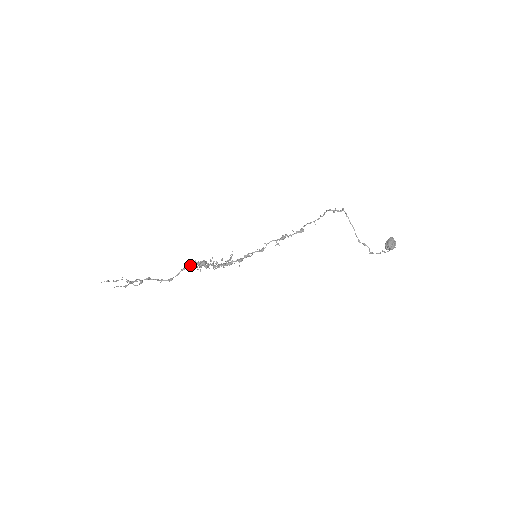
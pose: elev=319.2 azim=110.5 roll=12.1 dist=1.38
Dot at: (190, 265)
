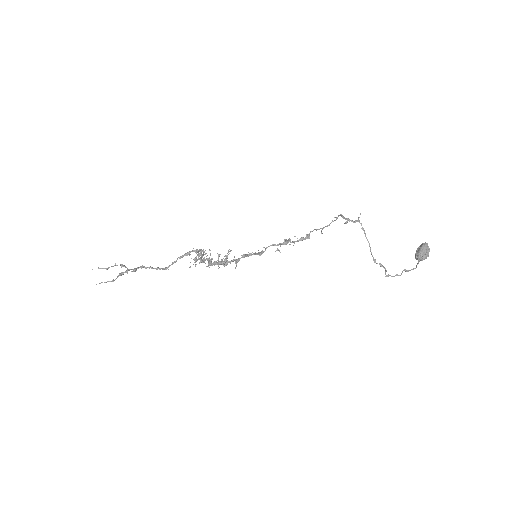
Dot at: (188, 253)
